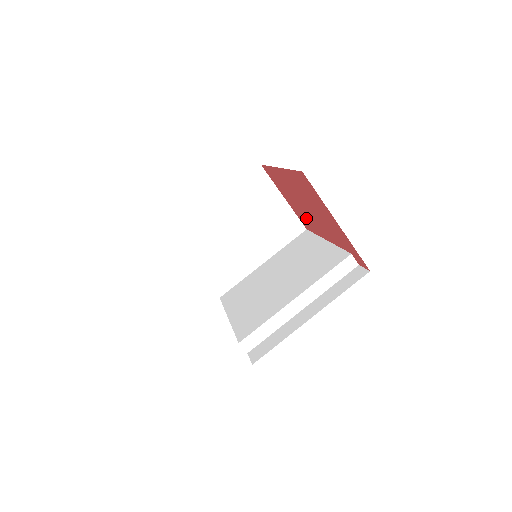
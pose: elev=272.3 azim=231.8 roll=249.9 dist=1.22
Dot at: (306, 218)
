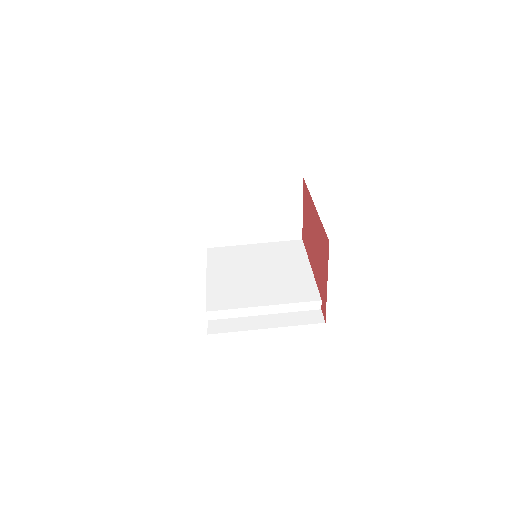
Dot at: (308, 240)
